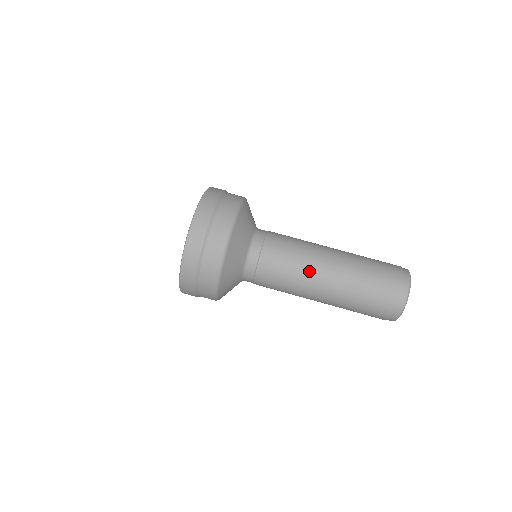
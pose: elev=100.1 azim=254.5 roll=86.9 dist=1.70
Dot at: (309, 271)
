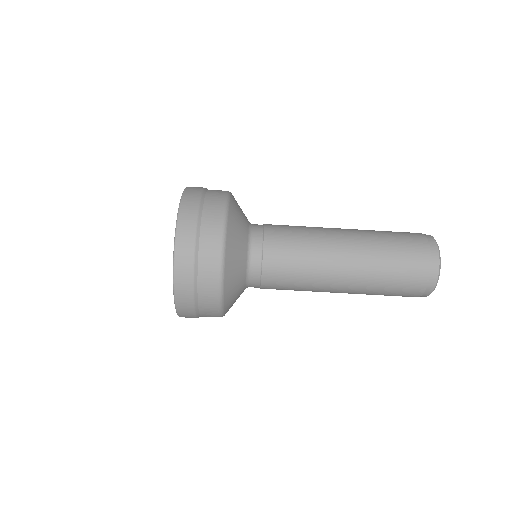
Dot at: (323, 263)
